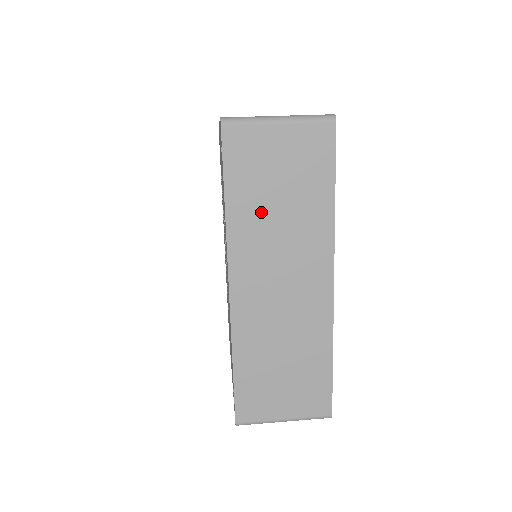
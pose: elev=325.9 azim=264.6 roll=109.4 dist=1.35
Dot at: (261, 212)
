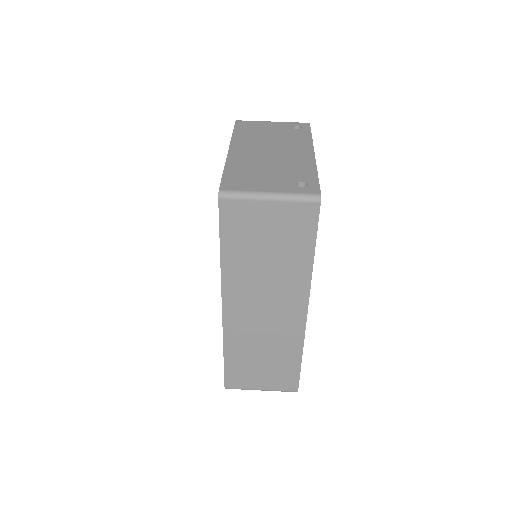
Dot at: (250, 262)
